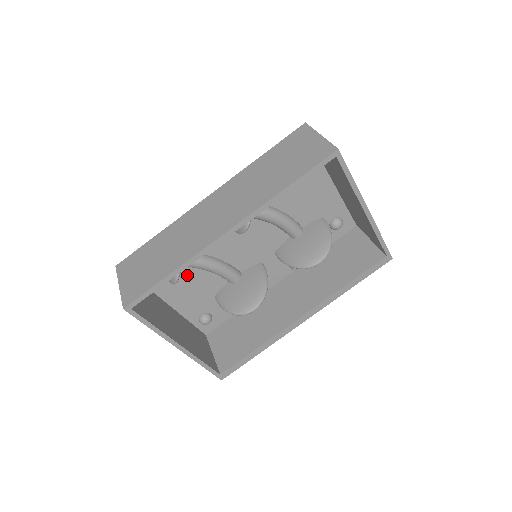
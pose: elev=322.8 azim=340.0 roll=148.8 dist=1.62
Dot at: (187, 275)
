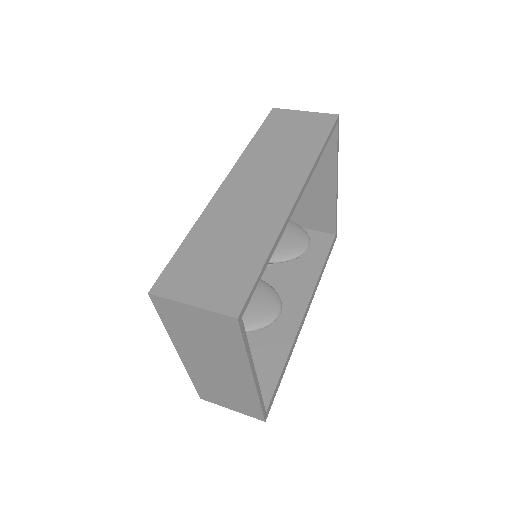
Dot at: occluded
